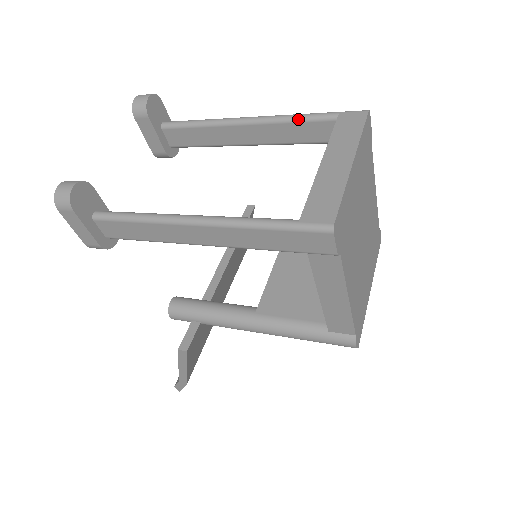
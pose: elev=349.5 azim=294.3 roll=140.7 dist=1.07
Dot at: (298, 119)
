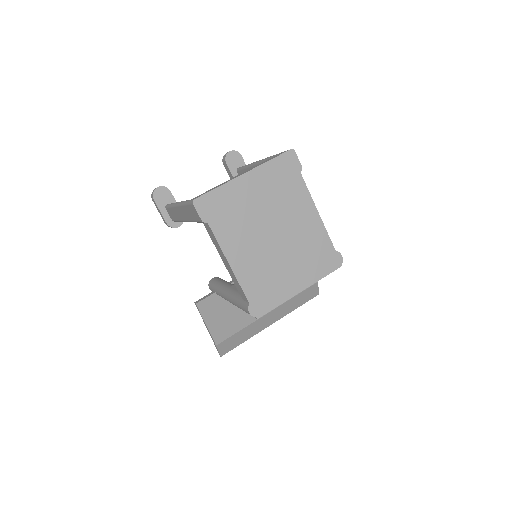
Dot at: occluded
